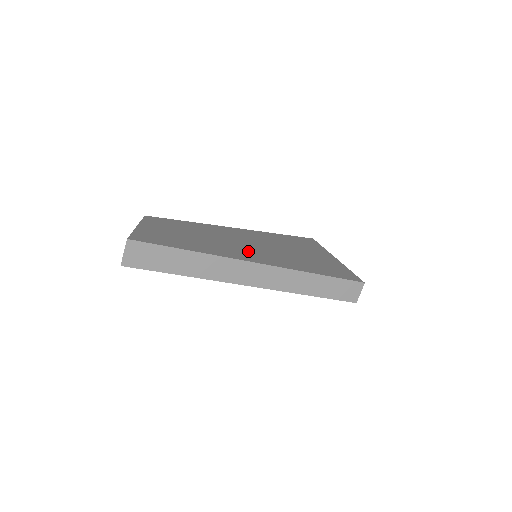
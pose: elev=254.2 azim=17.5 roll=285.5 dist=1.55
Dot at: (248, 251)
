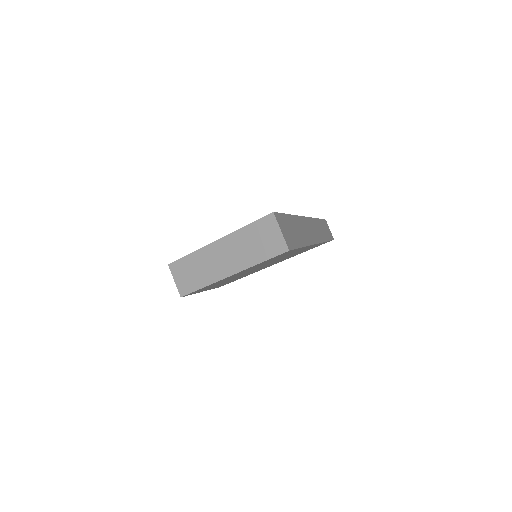
Dot at: occluded
